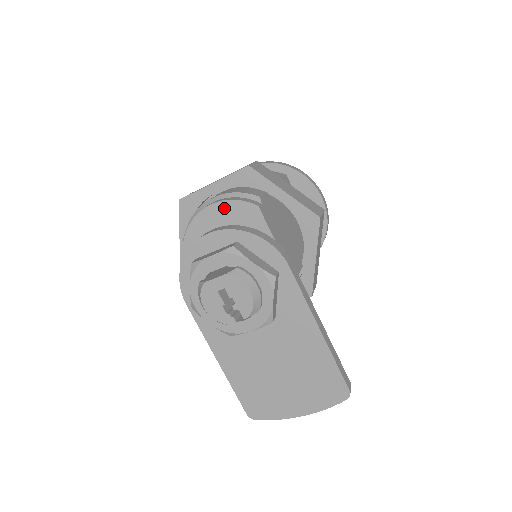
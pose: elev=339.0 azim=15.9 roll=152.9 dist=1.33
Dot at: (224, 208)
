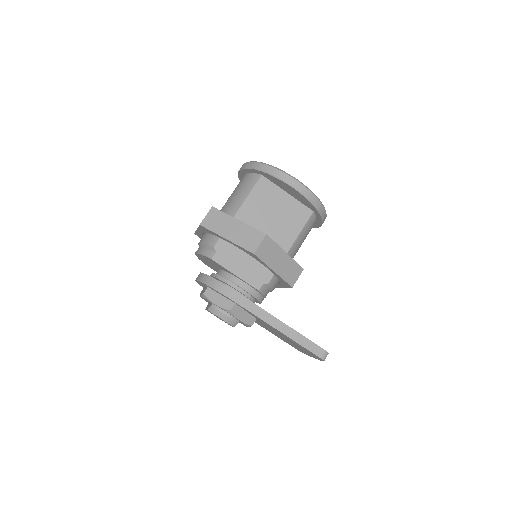
Dot at: (201, 256)
